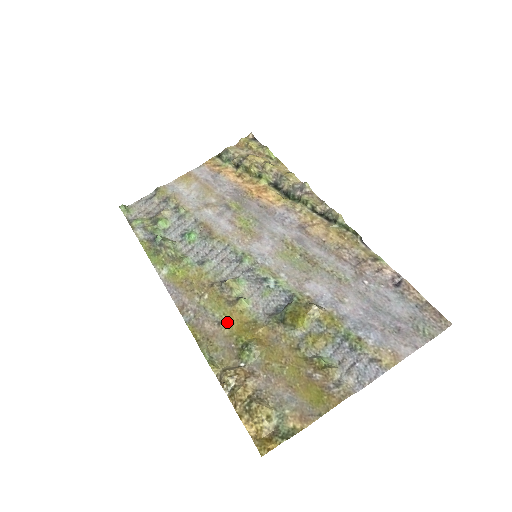
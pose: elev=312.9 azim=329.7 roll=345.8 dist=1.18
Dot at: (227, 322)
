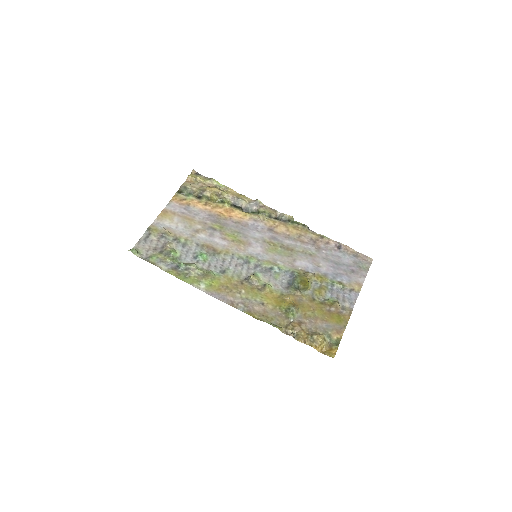
Dot at: (267, 301)
